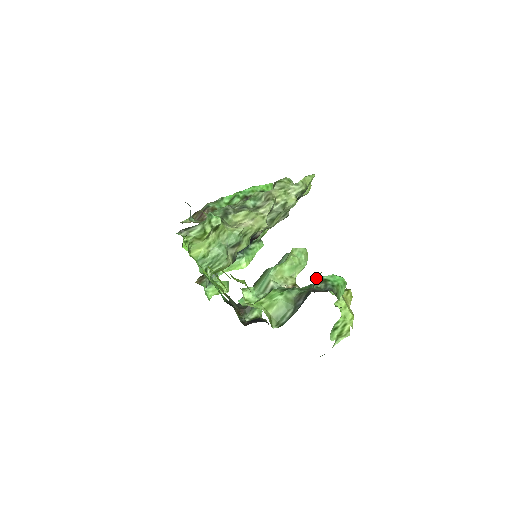
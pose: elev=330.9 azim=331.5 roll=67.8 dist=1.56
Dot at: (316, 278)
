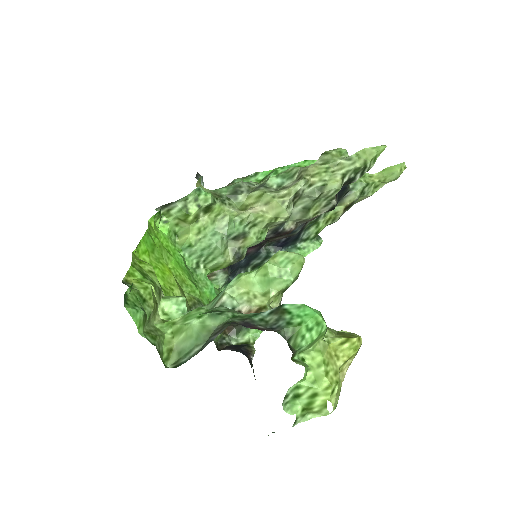
Dot at: occluded
